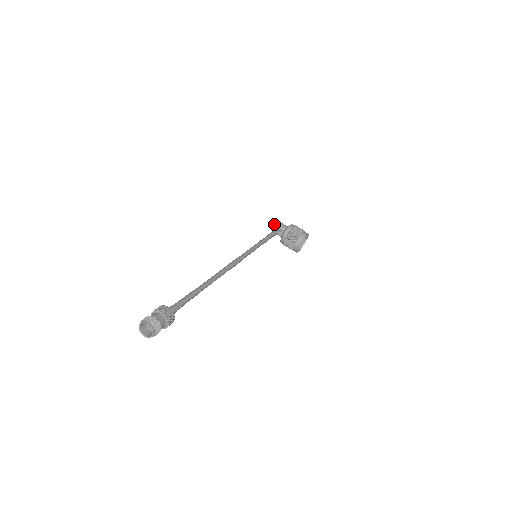
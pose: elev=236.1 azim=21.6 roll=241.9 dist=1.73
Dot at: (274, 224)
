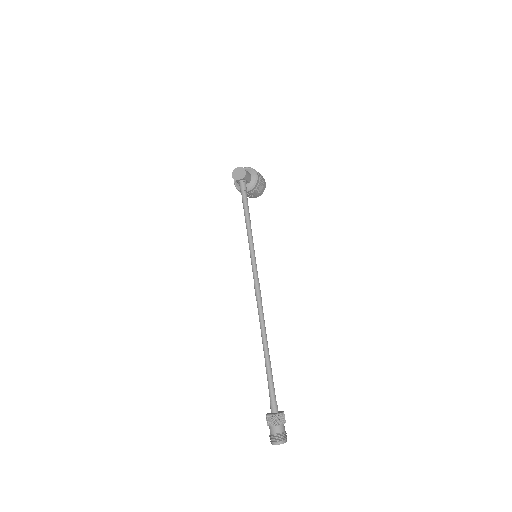
Dot at: (244, 178)
